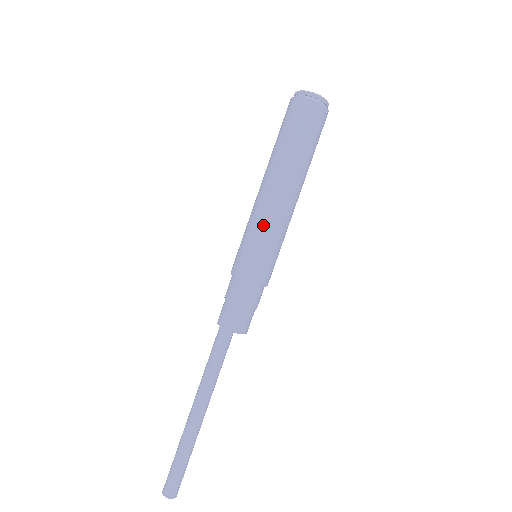
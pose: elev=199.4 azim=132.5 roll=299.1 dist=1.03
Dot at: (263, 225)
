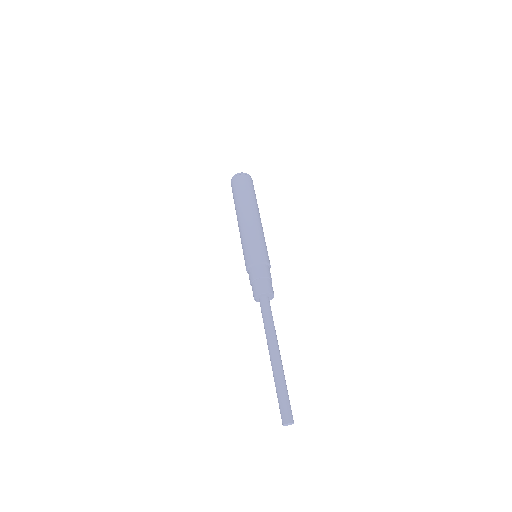
Dot at: (242, 239)
